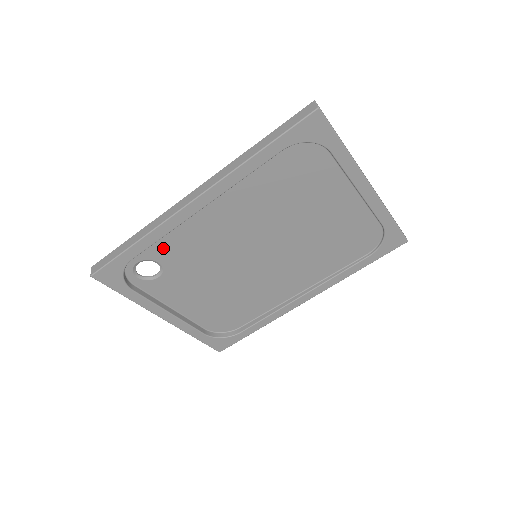
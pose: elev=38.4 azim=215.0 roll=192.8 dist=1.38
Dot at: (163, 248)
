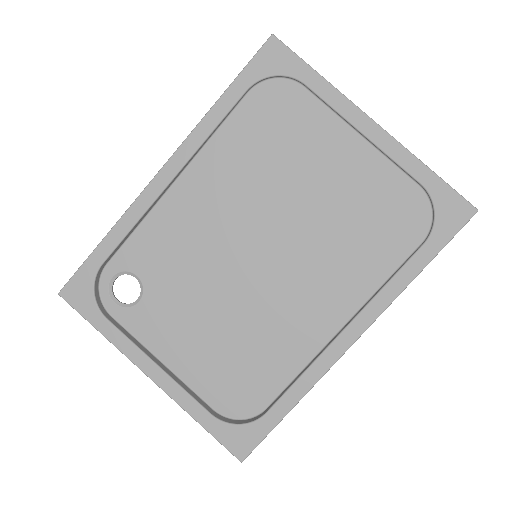
Dot at: (140, 251)
